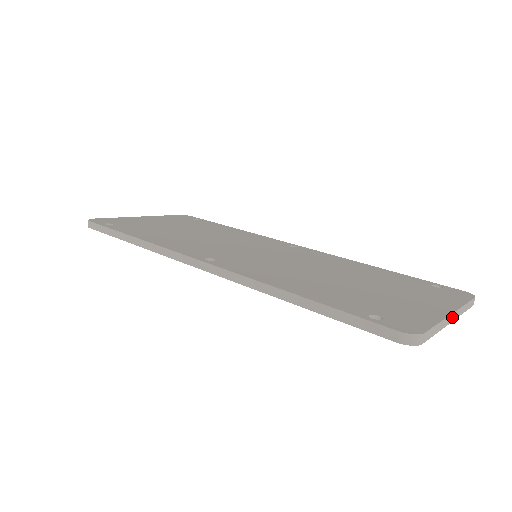
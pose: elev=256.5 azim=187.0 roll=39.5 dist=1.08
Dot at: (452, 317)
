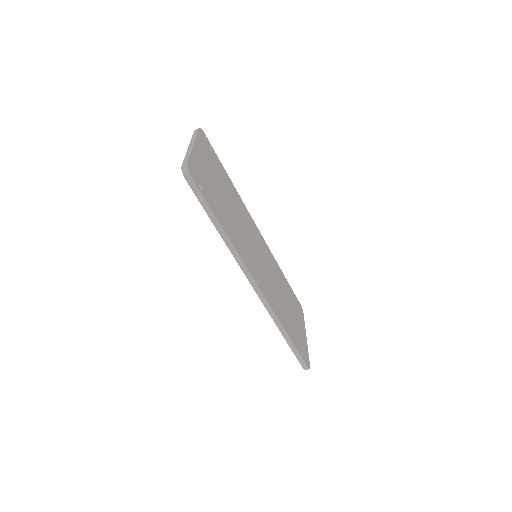
Dot at: occluded
